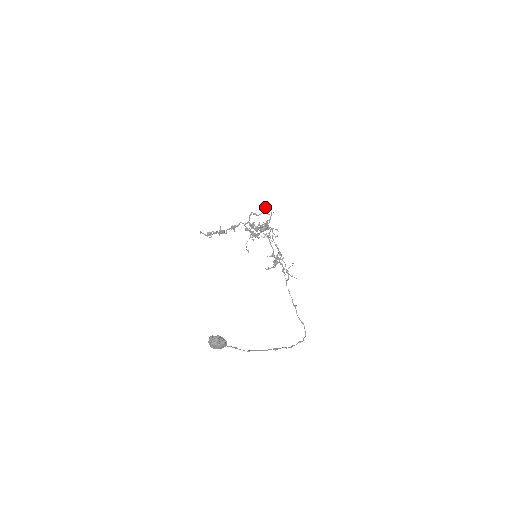
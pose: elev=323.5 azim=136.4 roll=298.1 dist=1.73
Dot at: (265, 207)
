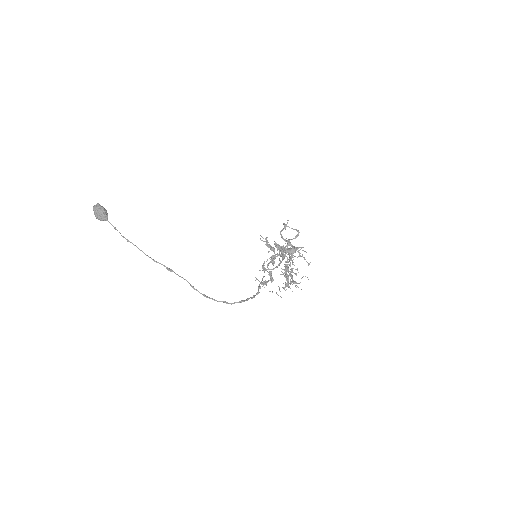
Dot at: (294, 229)
